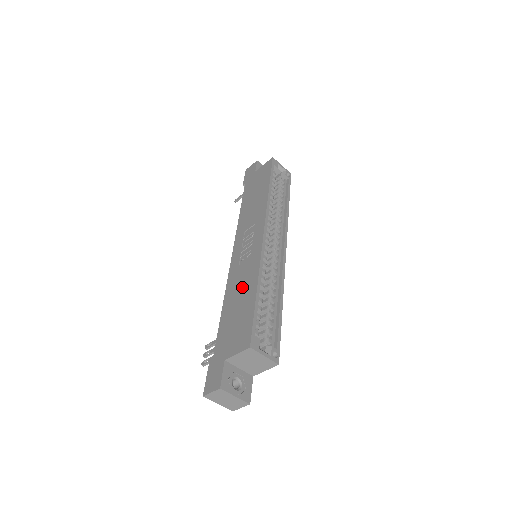
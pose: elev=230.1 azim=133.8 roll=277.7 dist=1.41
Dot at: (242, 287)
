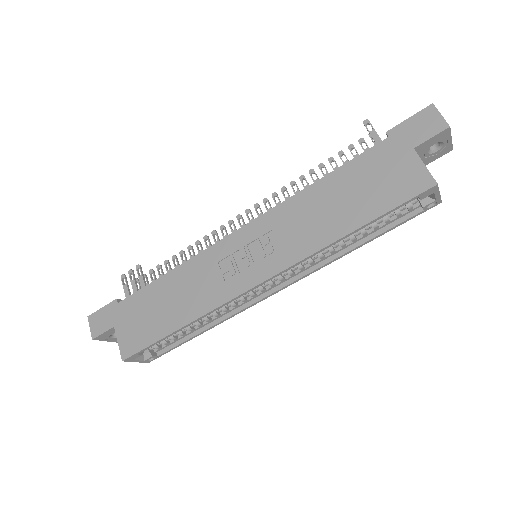
Dot at: (186, 296)
